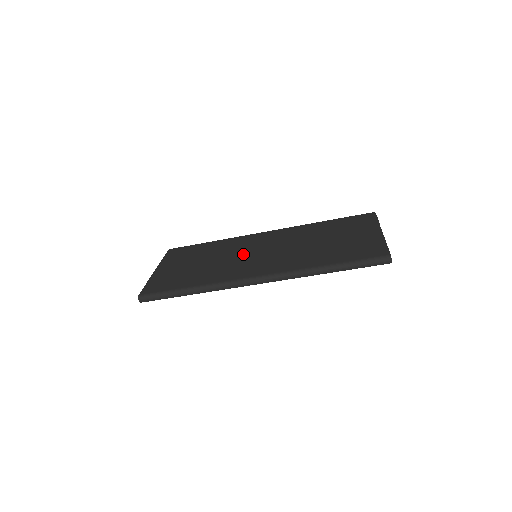
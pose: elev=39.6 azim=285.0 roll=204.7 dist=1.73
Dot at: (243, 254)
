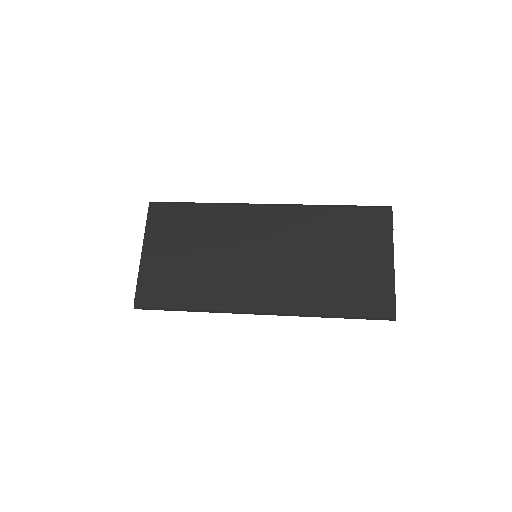
Dot at: (242, 254)
